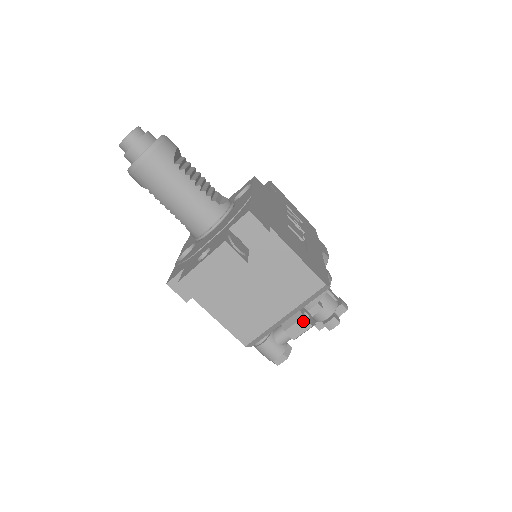
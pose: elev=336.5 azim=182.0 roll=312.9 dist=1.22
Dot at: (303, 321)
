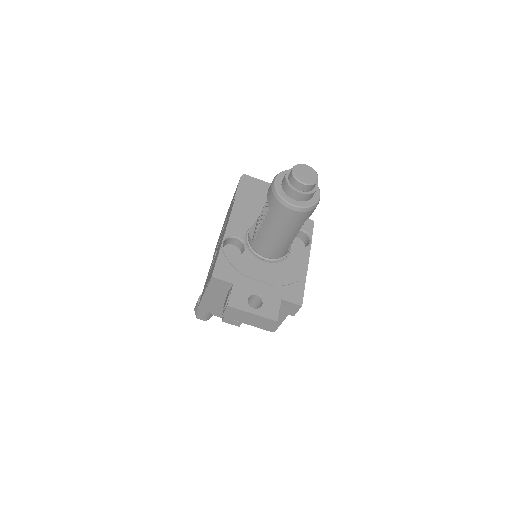
Dot at: (239, 323)
